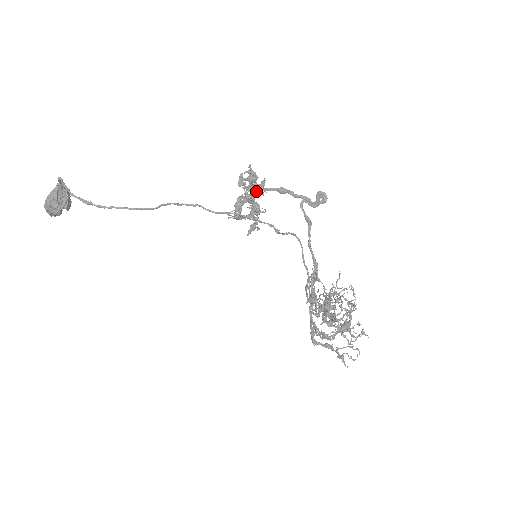
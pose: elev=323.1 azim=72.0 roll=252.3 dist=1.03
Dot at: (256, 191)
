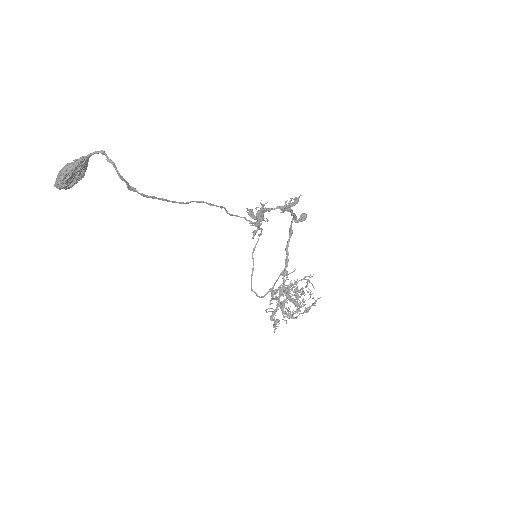
Dot at: occluded
